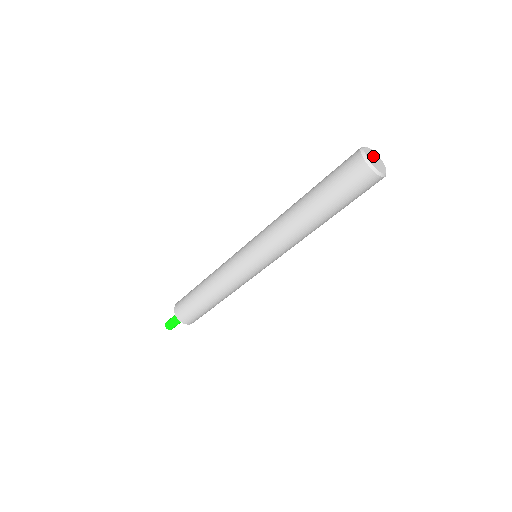
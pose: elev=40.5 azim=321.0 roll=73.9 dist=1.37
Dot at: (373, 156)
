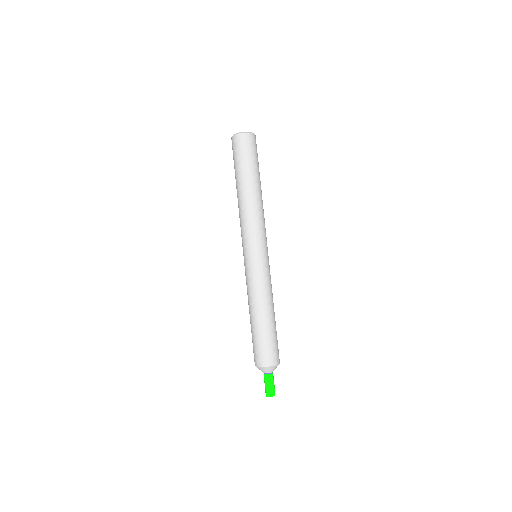
Dot at: occluded
